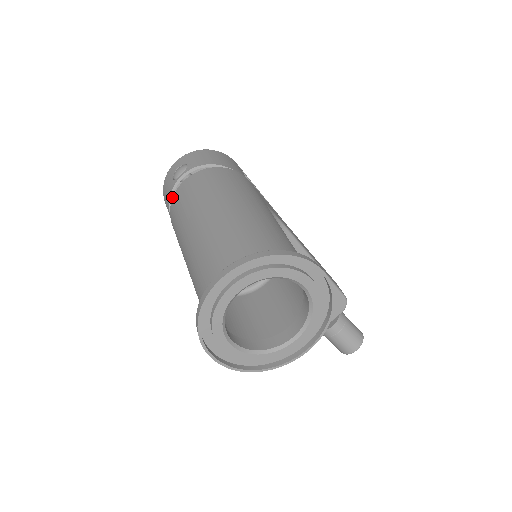
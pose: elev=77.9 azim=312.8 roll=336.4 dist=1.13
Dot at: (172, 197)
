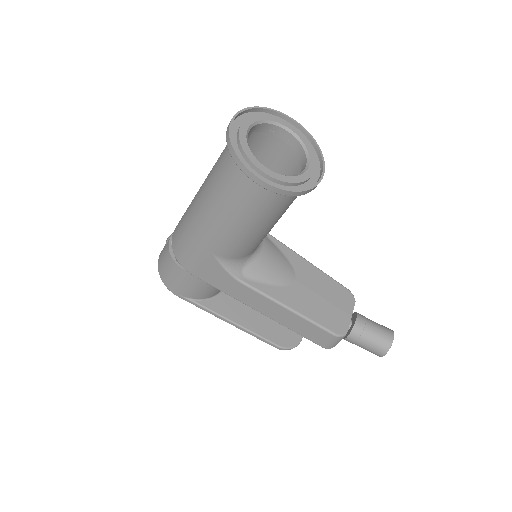
Dot at: (170, 248)
